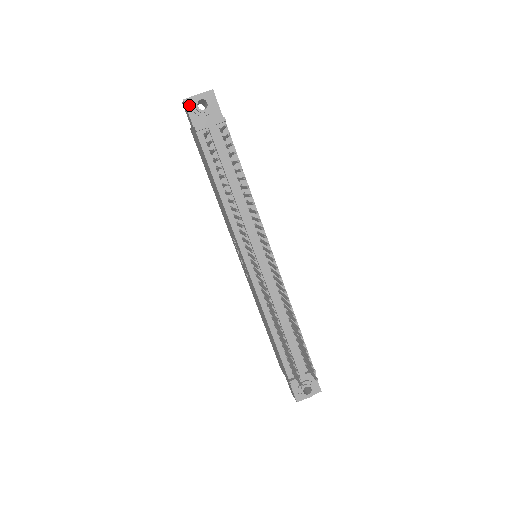
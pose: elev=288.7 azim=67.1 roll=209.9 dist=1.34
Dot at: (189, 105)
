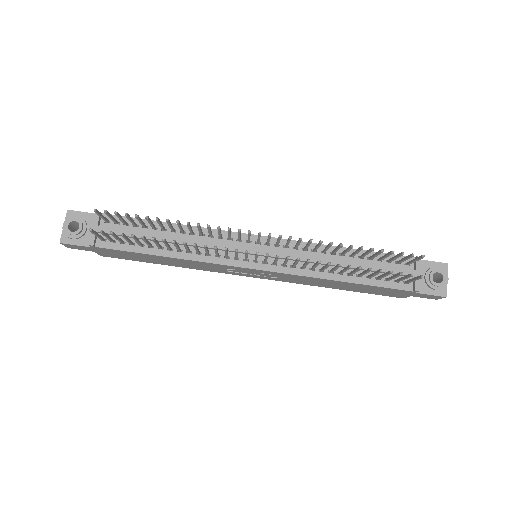
Dot at: (68, 240)
